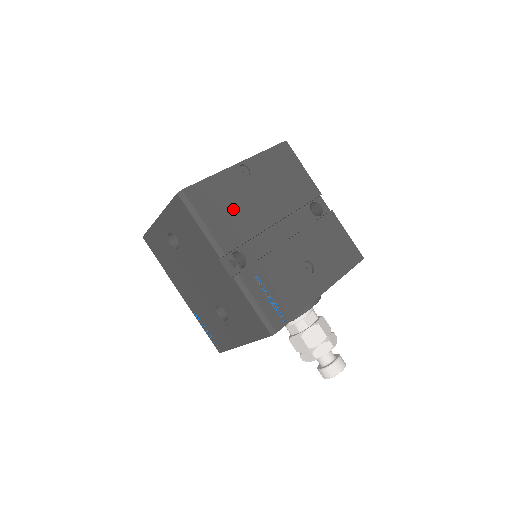
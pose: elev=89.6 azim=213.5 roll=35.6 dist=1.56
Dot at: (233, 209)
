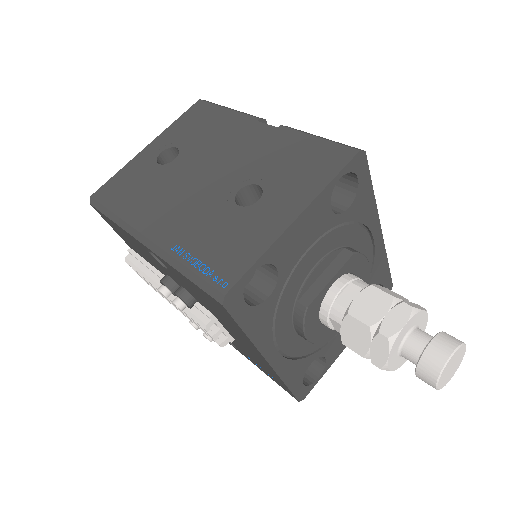
Dot at: occluded
